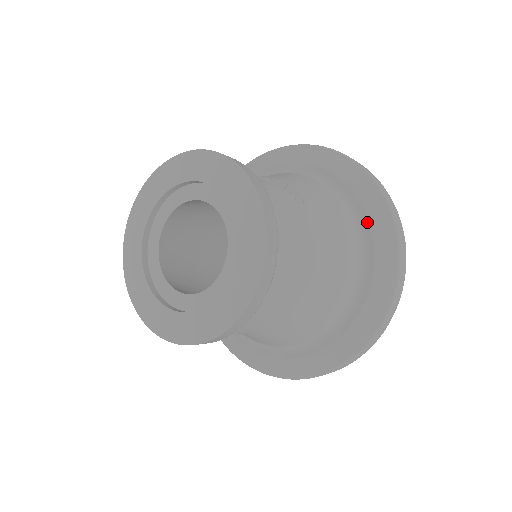
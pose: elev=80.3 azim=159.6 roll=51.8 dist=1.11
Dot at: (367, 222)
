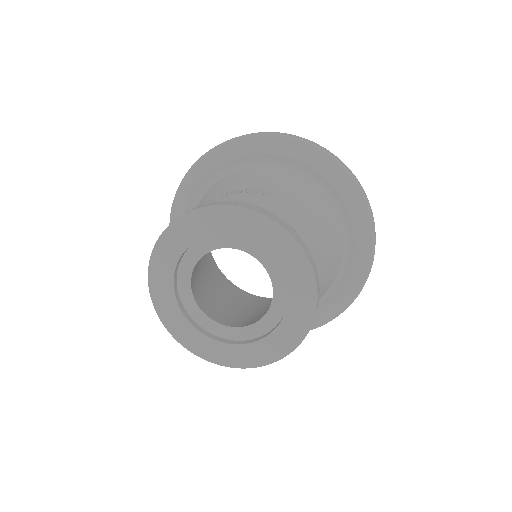
Dot at: (315, 172)
